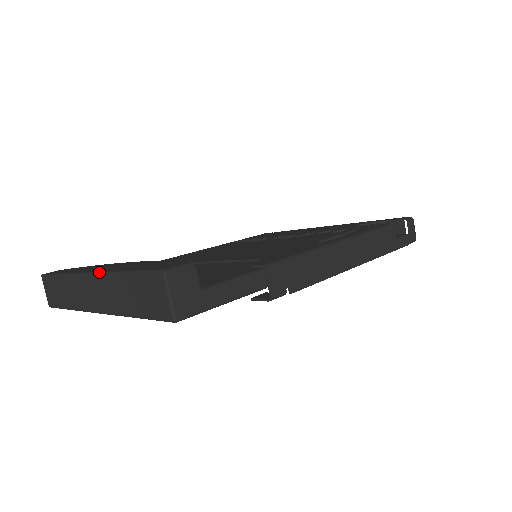
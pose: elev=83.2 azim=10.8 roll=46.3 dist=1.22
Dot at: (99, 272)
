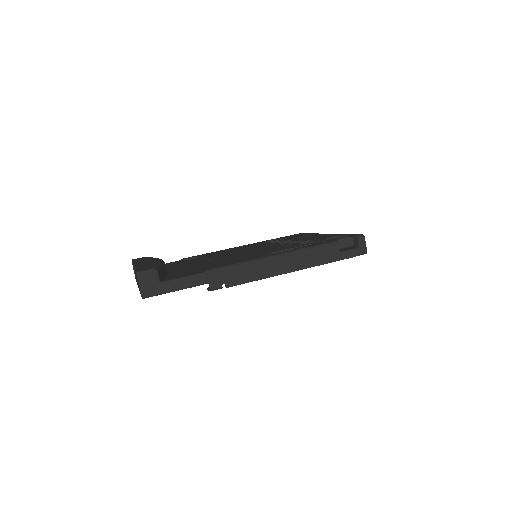
Dot at: (134, 266)
